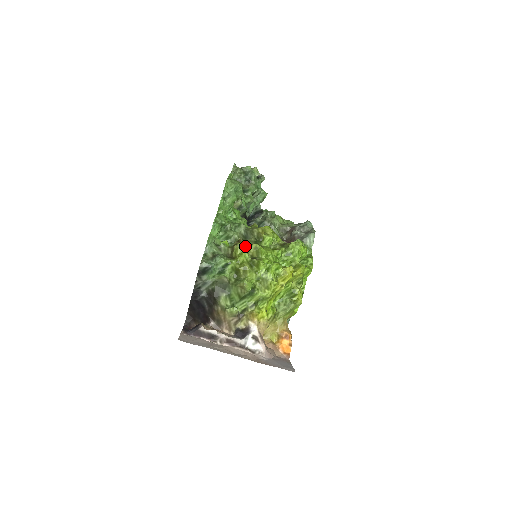
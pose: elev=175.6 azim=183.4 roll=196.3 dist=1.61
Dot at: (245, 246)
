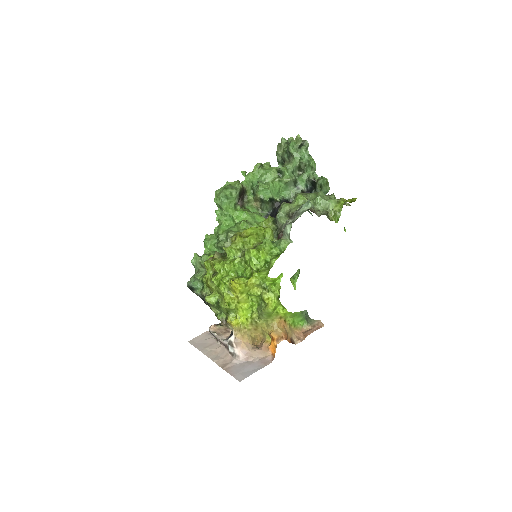
Dot at: (209, 263)
